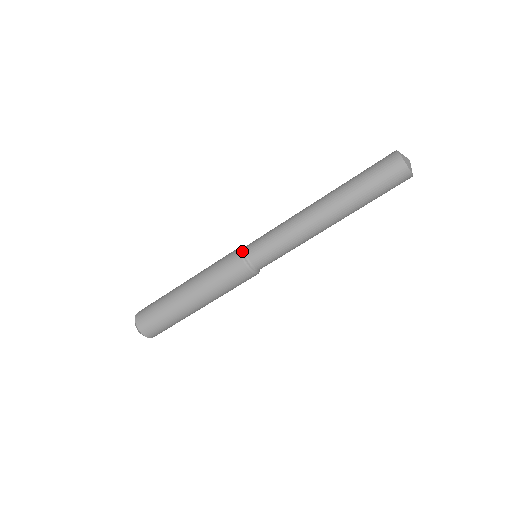
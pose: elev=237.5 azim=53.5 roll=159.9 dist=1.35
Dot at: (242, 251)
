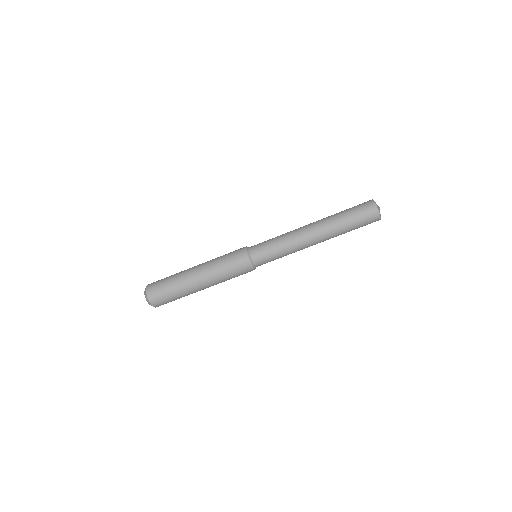
Dot at: (247, 249)
